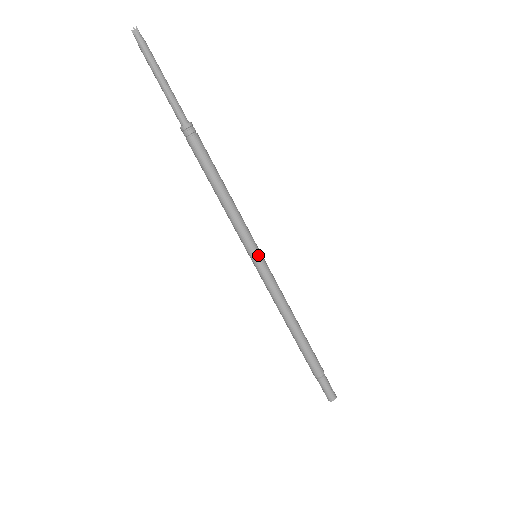
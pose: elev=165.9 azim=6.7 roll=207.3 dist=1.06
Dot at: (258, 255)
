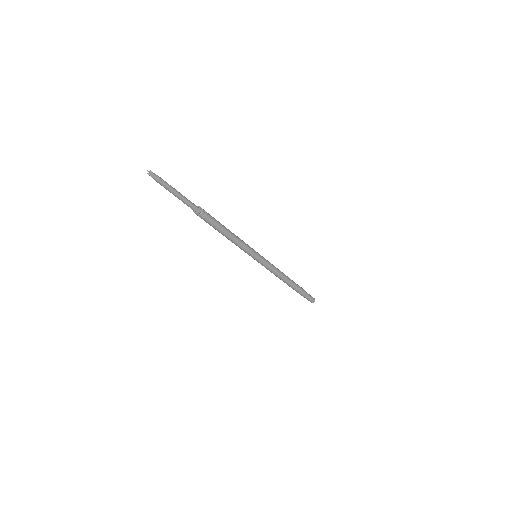
Dot at: (258, 256)
